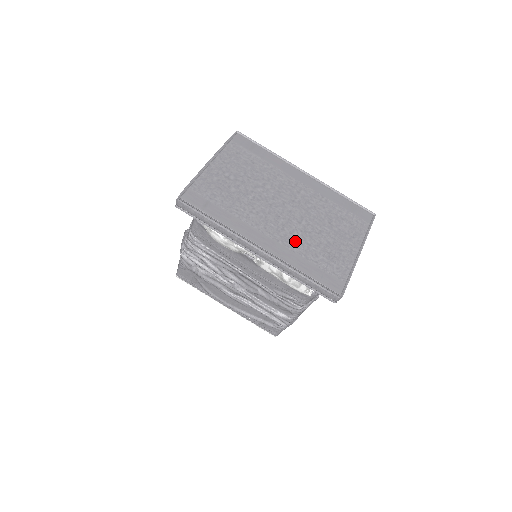
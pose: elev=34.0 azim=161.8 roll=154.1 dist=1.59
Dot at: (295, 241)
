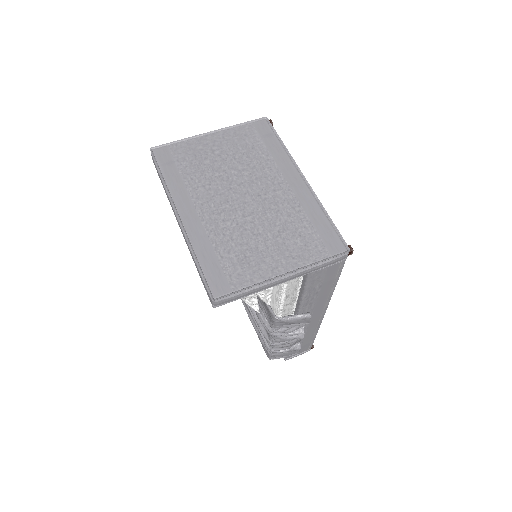
Dot at: (220, 229)
